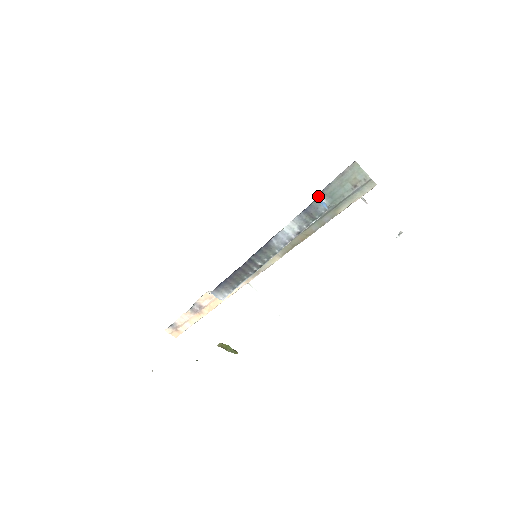
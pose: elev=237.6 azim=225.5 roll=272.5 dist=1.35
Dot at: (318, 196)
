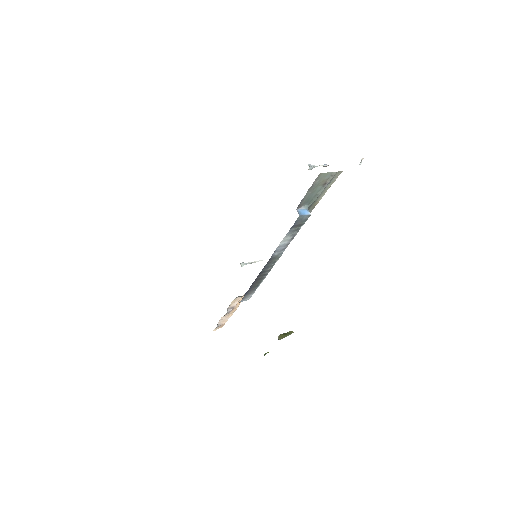
Dot at: (297, 209)
